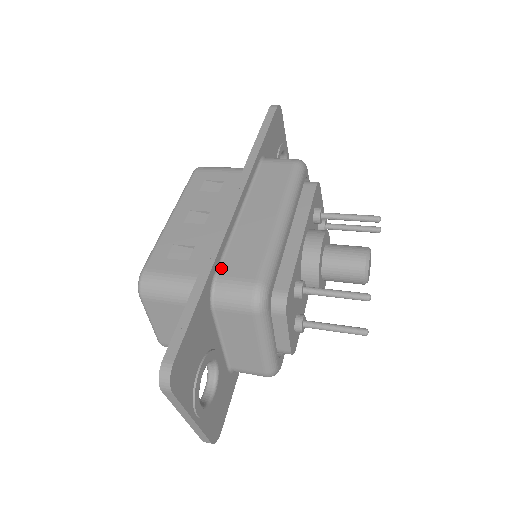
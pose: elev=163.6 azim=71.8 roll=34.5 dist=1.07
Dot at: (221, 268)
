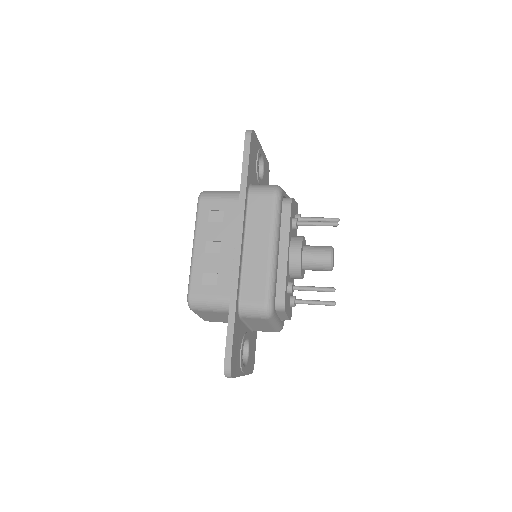
Dot at: (241, 294)
